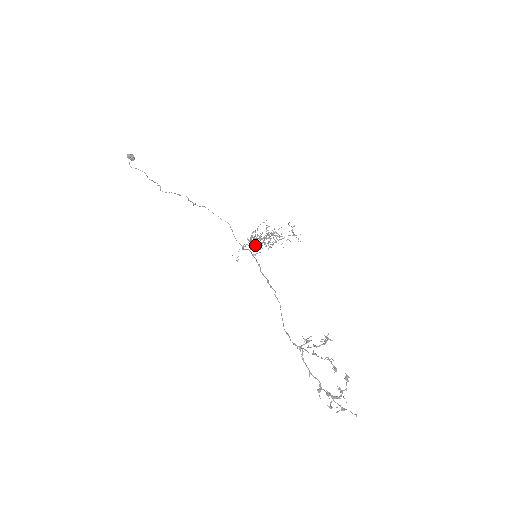
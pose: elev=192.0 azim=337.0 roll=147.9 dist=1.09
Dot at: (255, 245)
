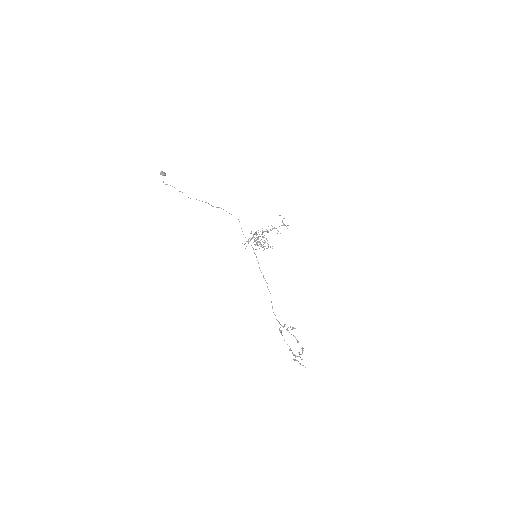
Dot at: (256, 242)
